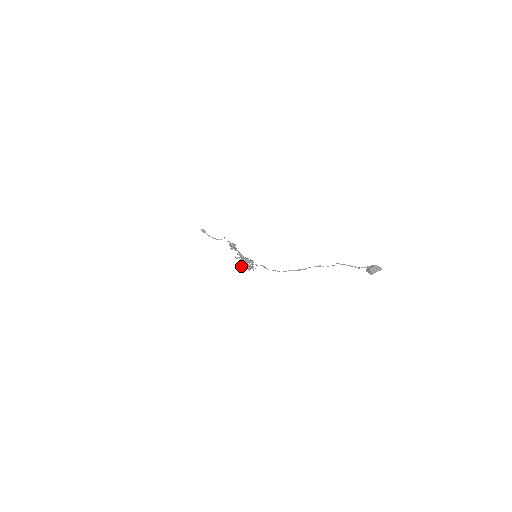
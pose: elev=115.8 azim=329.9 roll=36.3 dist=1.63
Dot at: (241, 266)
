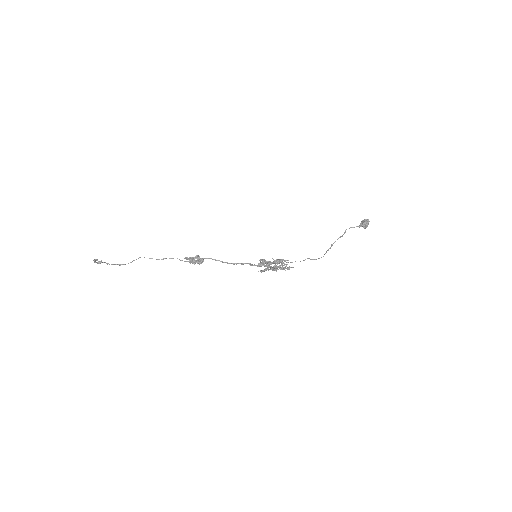
Dot at: (261, 272)
